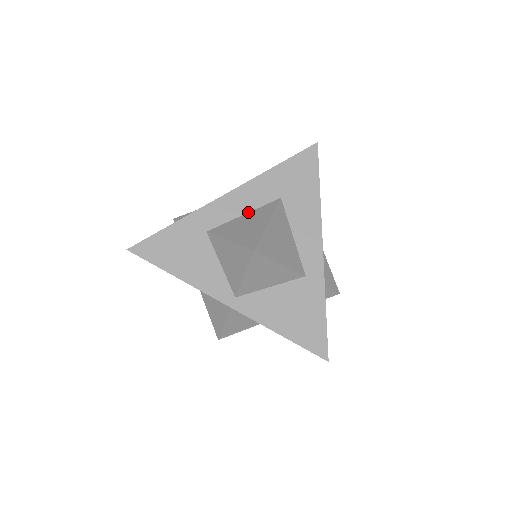
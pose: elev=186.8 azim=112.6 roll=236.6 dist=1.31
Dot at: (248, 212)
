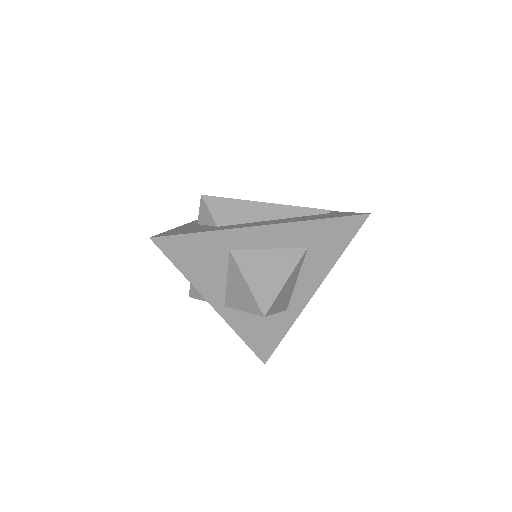
Dot at: (274, 248)
